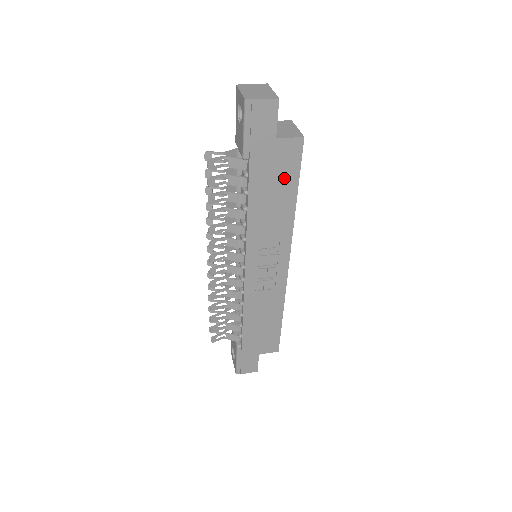
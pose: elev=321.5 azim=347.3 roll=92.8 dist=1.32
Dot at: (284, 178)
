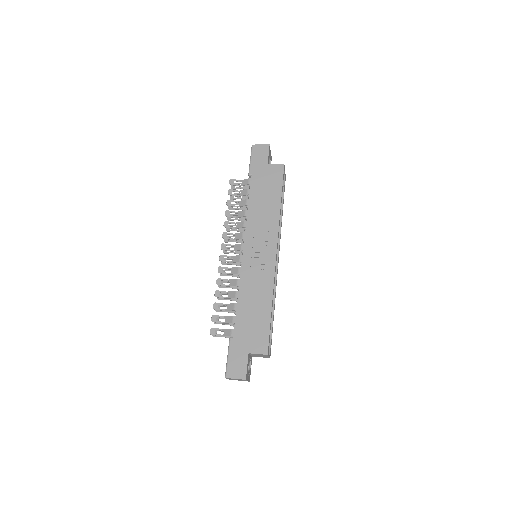
Dot at: (272, 187)
